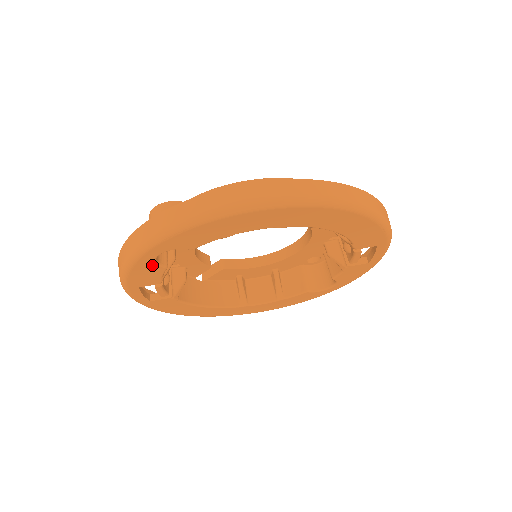
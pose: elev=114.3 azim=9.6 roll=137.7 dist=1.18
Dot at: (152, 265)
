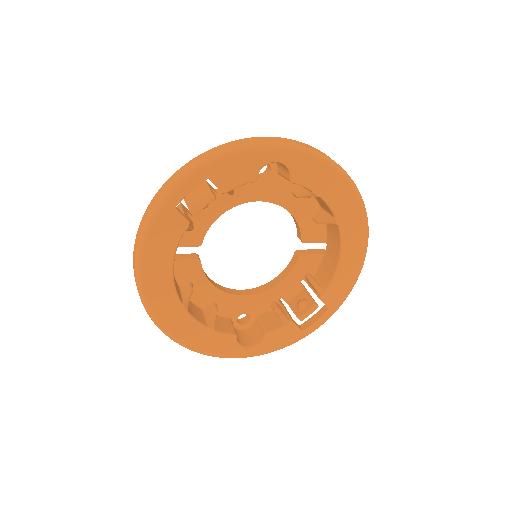
Dot at: (258, 166)
